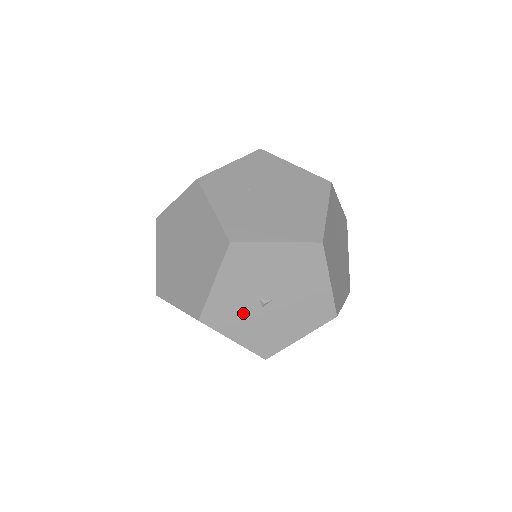
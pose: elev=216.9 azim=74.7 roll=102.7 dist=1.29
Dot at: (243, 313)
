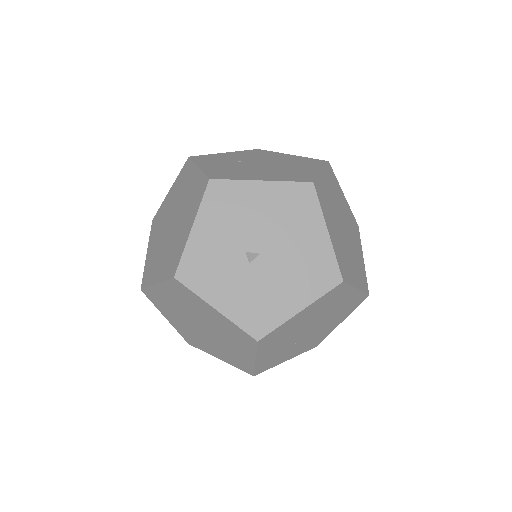
Dot at: (226, 270)
